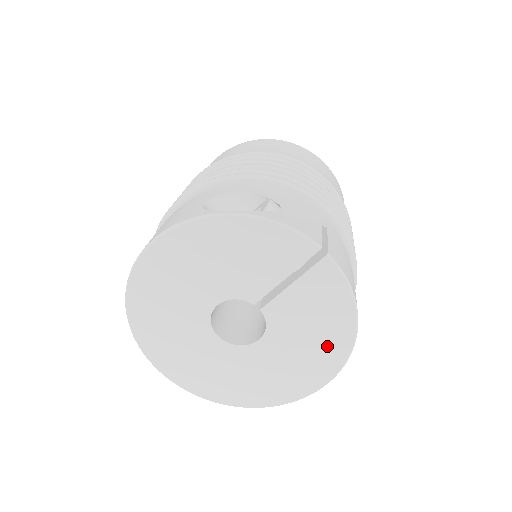
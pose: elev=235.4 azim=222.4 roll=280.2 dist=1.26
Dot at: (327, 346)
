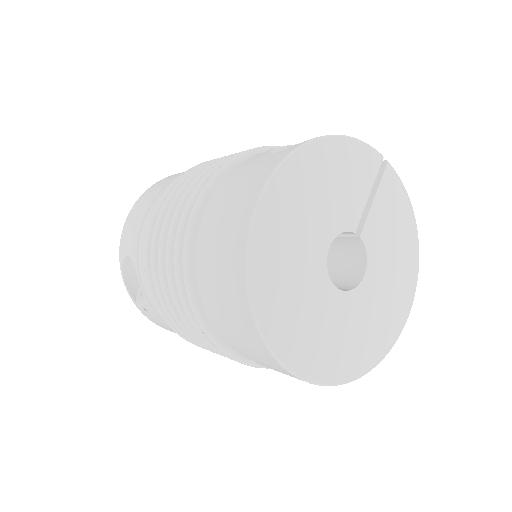
Dot at: (406, 256)
